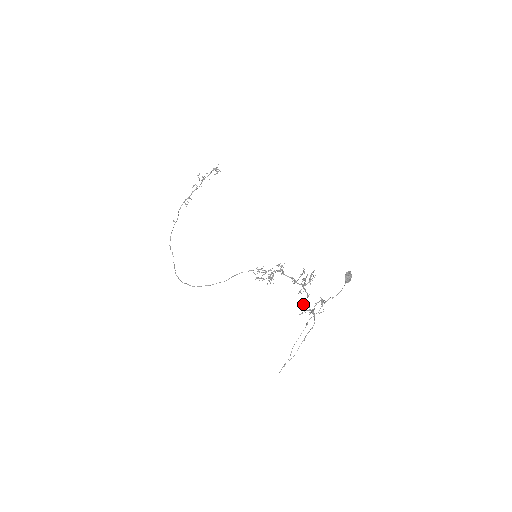
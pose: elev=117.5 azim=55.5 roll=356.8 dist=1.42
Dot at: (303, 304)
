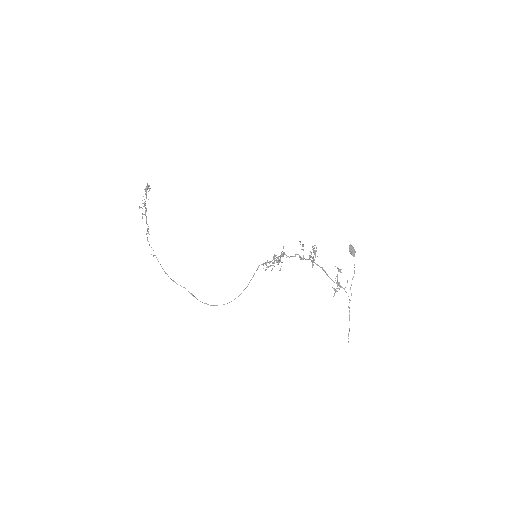
Dot at: occluded
